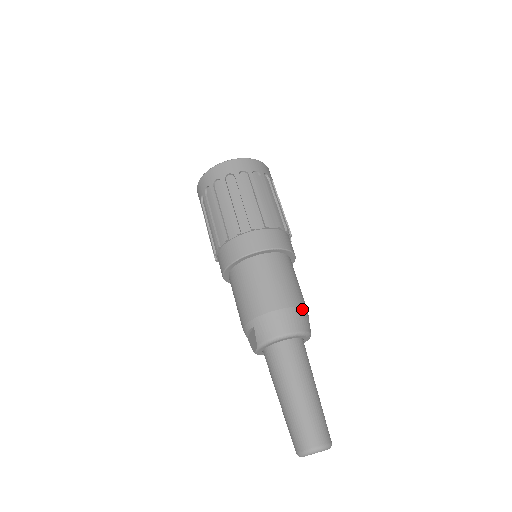
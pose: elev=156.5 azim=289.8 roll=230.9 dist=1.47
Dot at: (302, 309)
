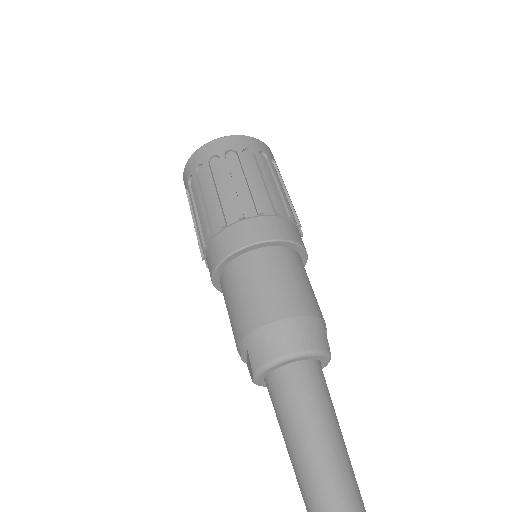
Dot at: (313, 319)
